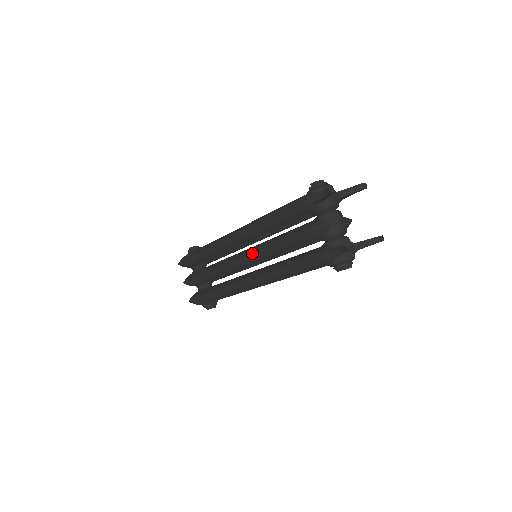
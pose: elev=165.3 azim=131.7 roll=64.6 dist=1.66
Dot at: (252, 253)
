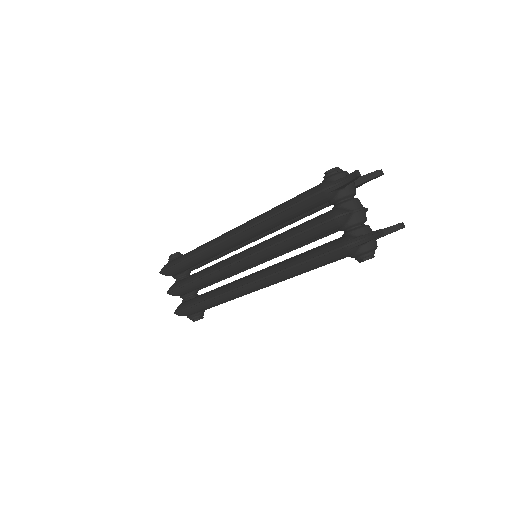
Dot at: (259, 251)
